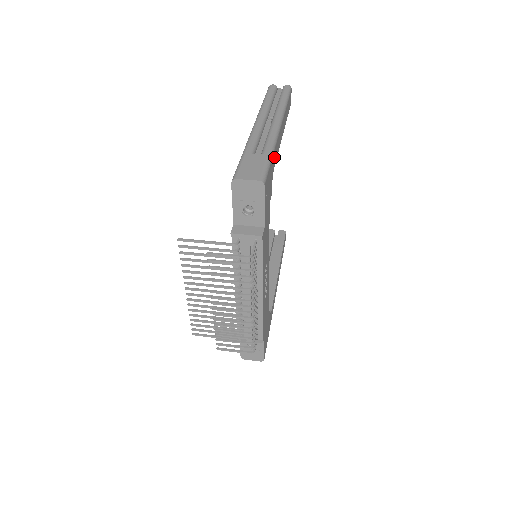
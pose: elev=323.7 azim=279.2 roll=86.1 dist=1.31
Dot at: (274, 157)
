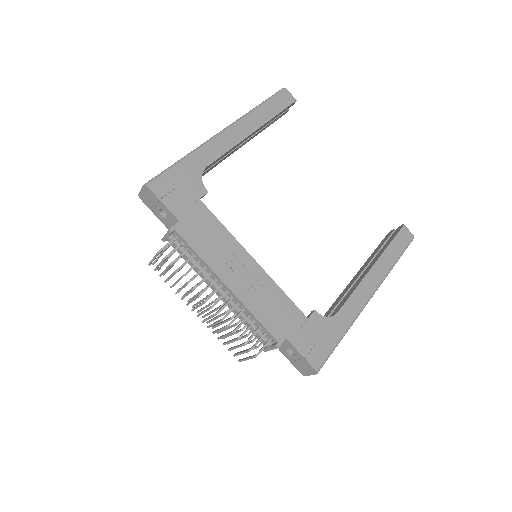
Dot at: (199, 159)
